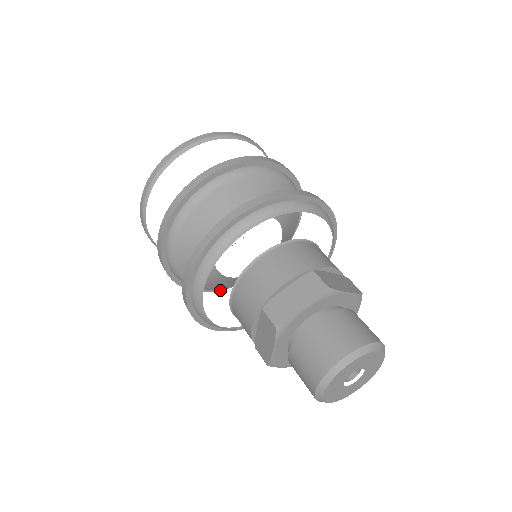
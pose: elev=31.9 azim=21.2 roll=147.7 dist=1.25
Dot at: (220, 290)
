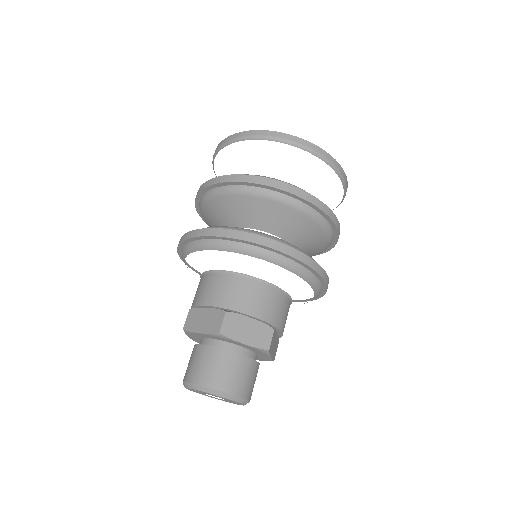
Dot at: occluded
